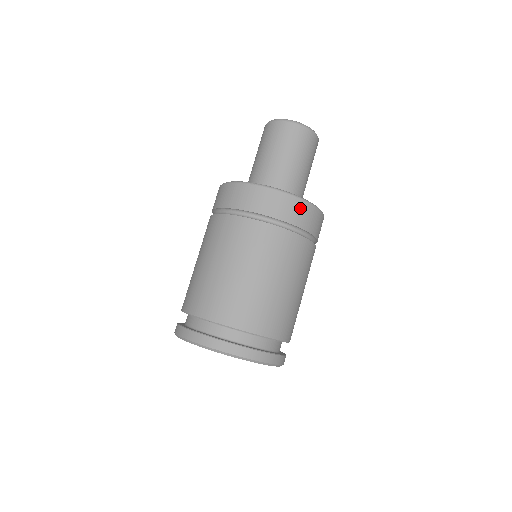
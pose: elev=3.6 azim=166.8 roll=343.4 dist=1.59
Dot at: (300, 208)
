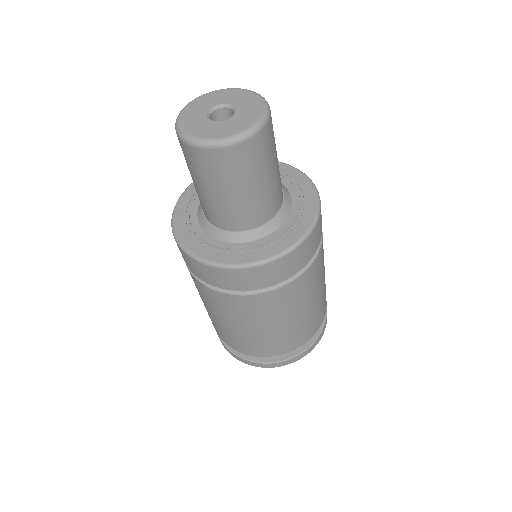
Dot at: (315, 235)
